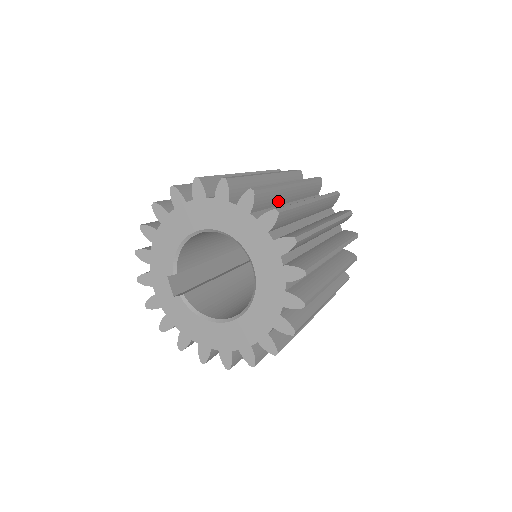
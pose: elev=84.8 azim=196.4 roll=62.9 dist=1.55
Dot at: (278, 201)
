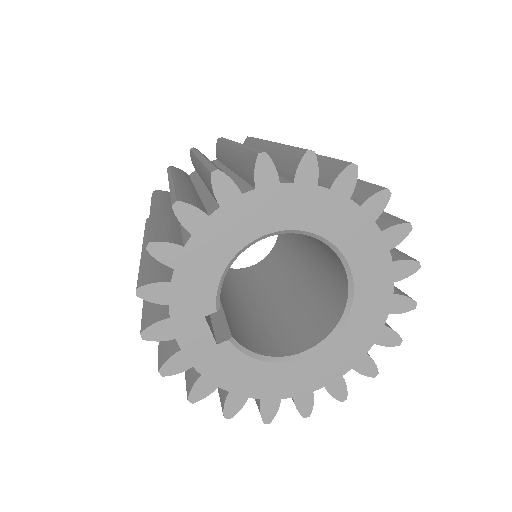
Dot at: occluded
